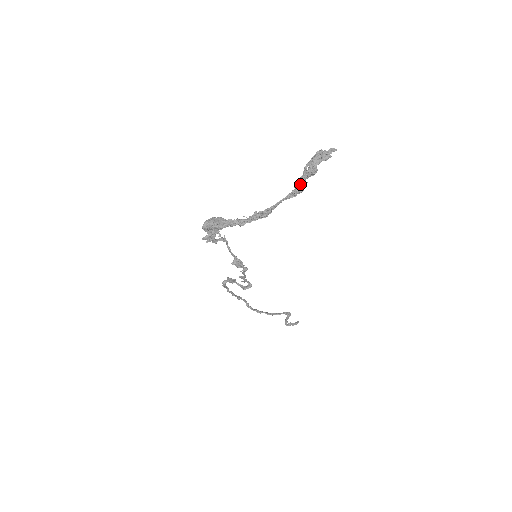
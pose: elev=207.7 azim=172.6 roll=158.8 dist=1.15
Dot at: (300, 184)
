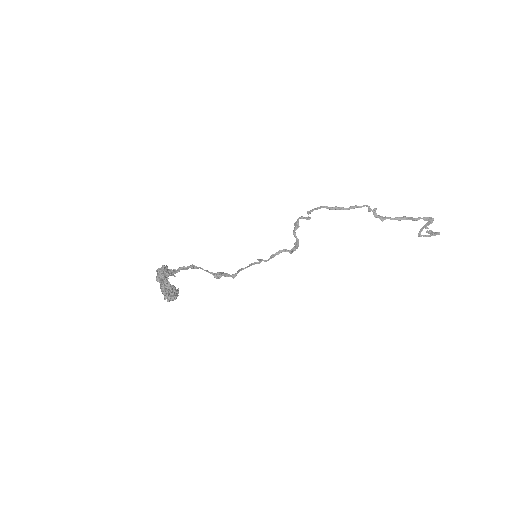
Dot at: (169, 296)
